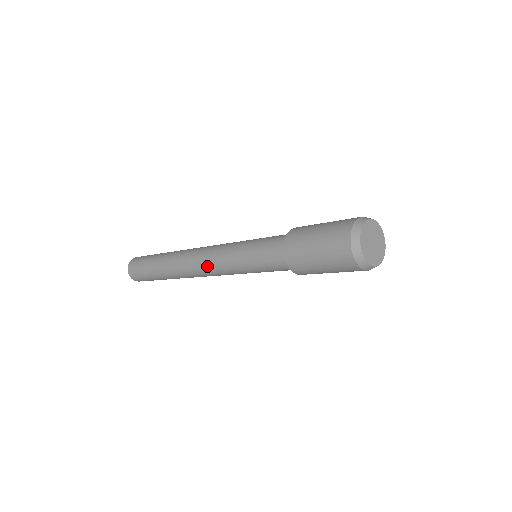
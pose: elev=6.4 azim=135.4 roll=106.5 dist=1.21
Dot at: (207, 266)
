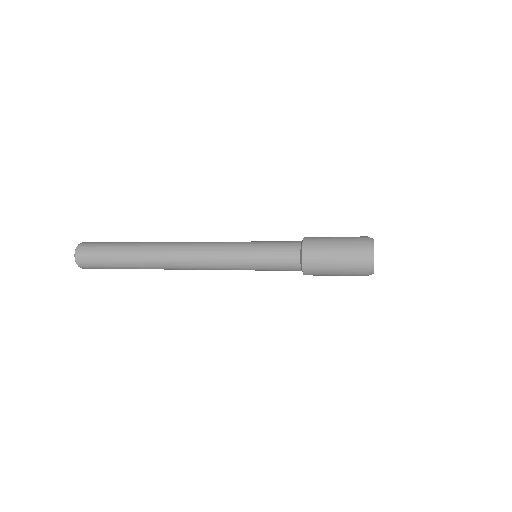
Dot at: (203, 262)
